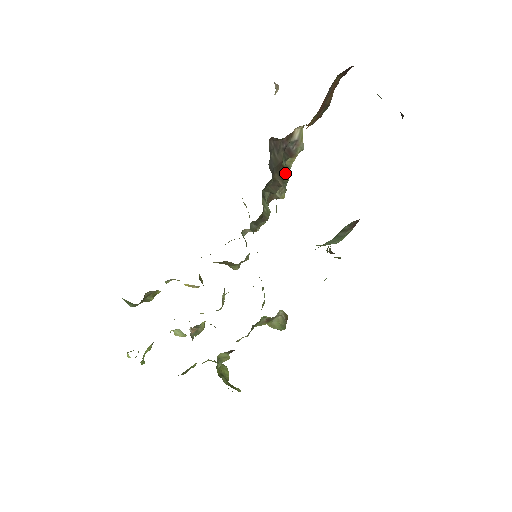
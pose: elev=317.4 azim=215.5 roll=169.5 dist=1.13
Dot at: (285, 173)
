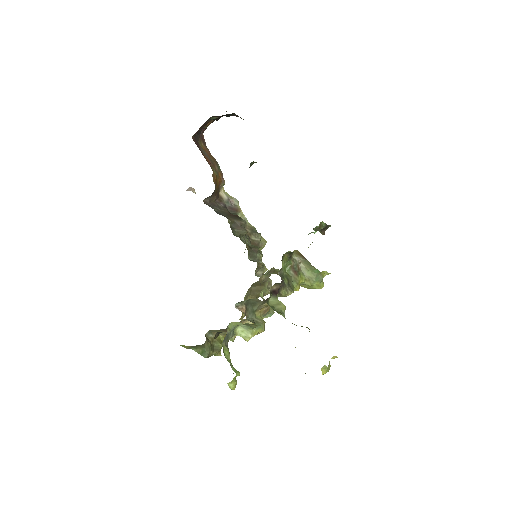
Dot at: (239, 217)
